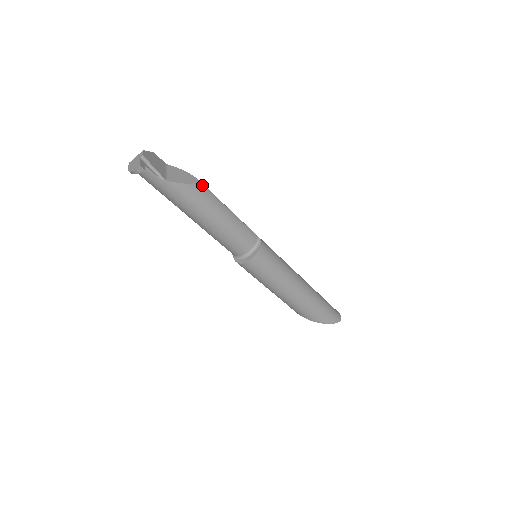
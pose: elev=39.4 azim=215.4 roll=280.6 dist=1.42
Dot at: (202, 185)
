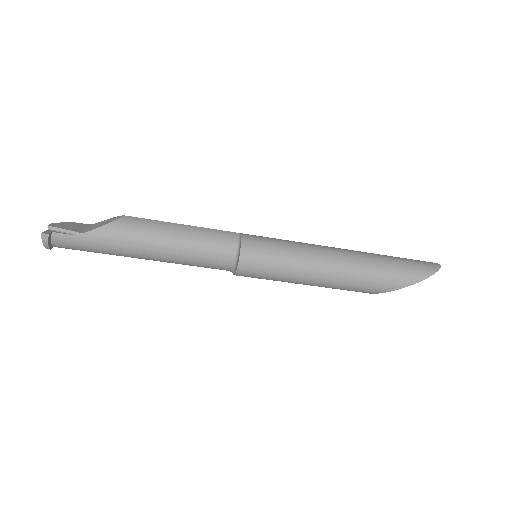
Dot at: (129, 217)
